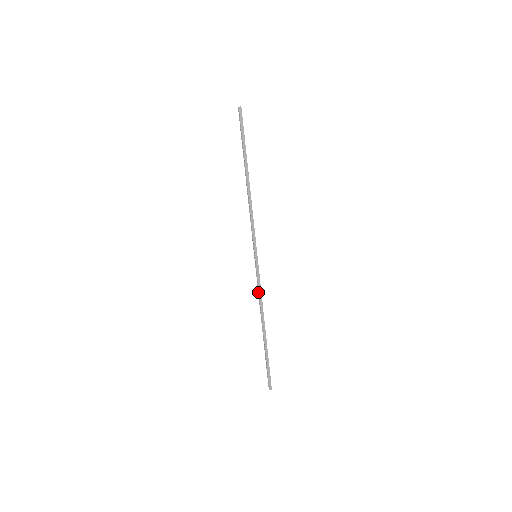
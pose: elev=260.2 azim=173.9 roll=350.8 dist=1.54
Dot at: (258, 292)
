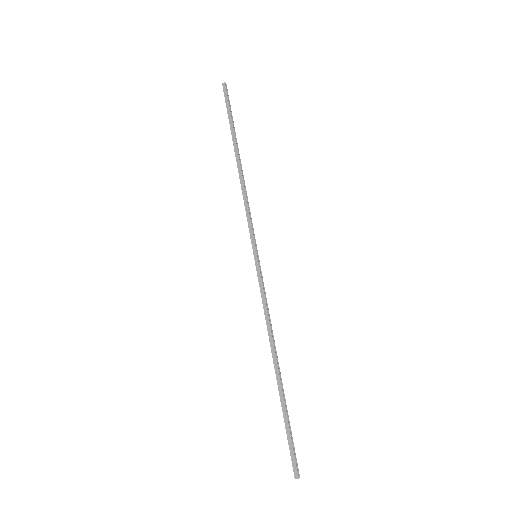
Dot at: (264, 309)
